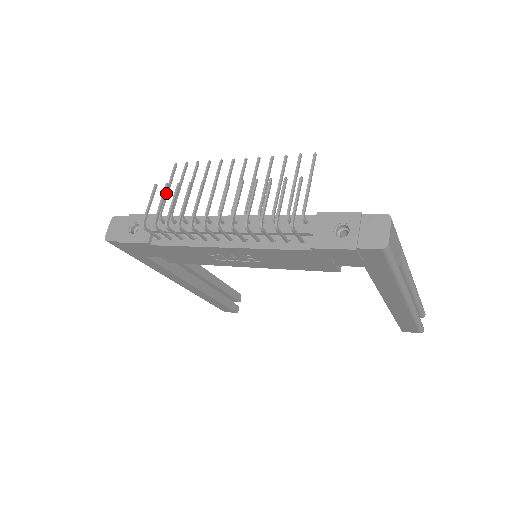
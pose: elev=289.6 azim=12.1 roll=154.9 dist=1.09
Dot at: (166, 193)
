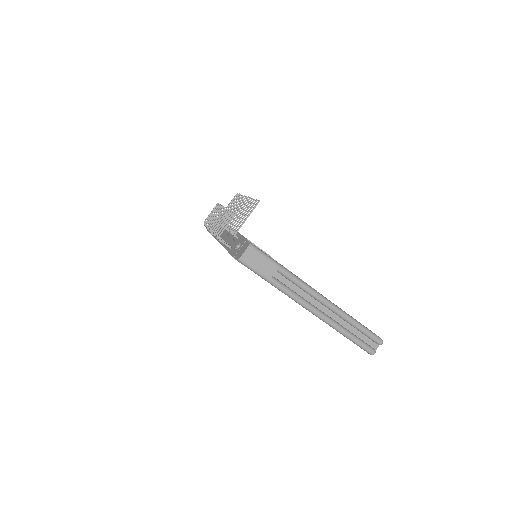
Dot at: occluded
